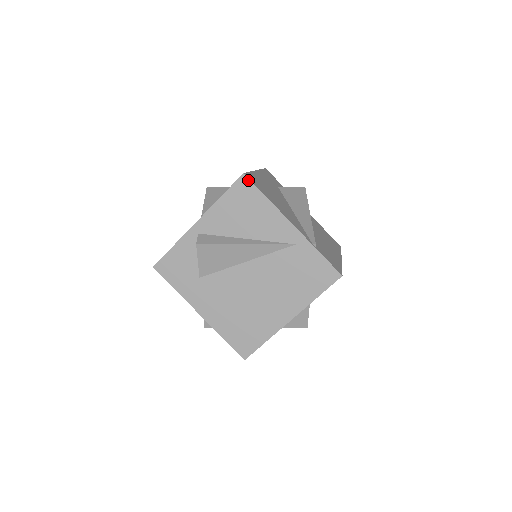
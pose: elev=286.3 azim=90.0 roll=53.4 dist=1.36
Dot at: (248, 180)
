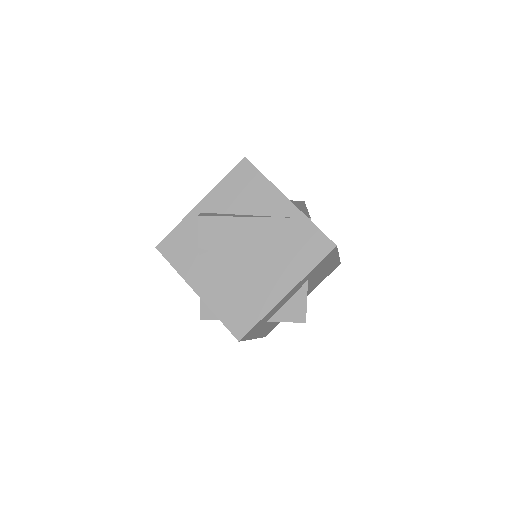
Dot at: (249, 162)
